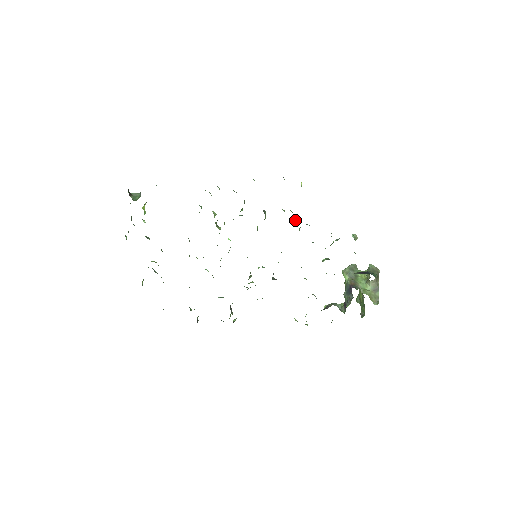
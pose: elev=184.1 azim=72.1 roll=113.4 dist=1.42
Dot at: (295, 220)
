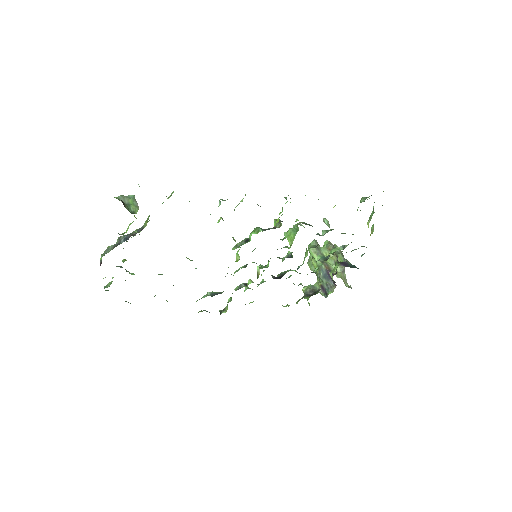
Dot at: (302, 225)
